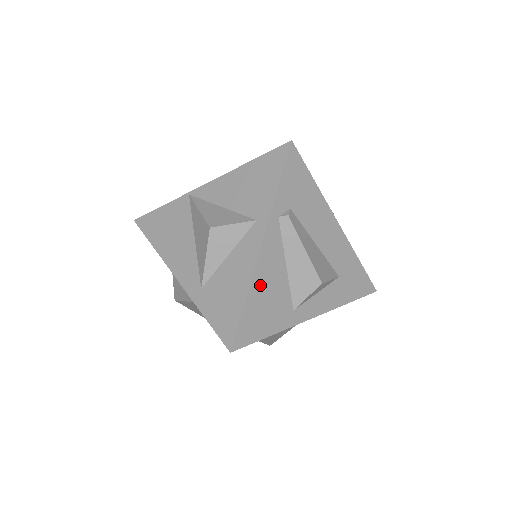
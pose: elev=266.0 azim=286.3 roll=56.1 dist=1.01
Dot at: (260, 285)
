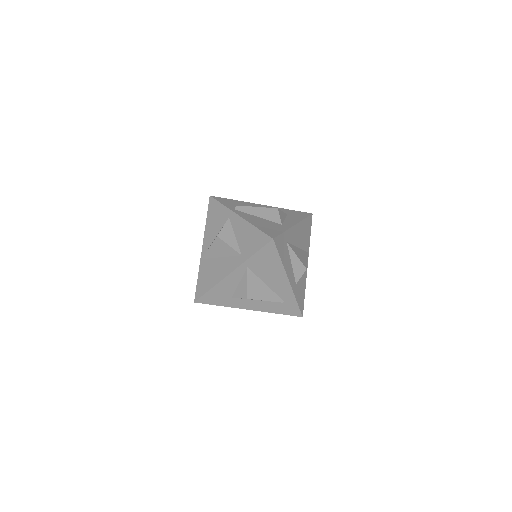
Dot at: (256, 223)
